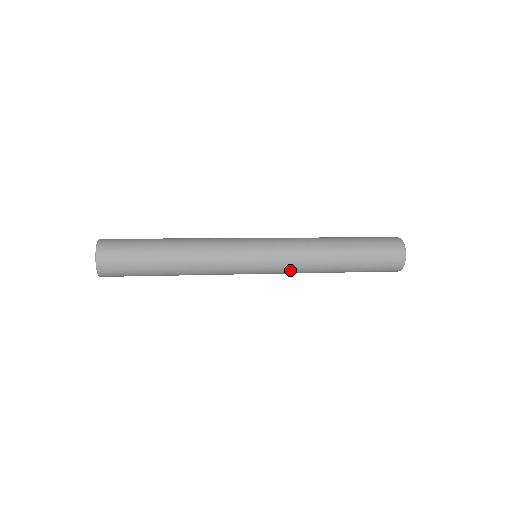
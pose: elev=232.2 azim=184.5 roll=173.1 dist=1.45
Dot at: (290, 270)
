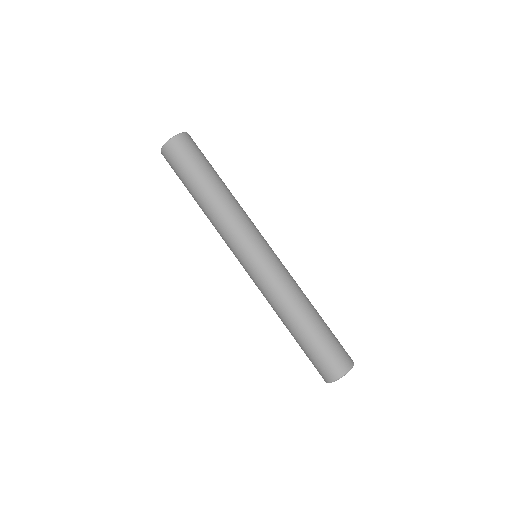
Dot at: (265, 288)
